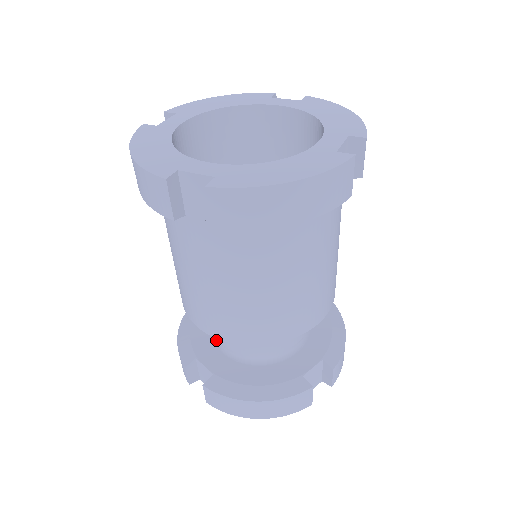
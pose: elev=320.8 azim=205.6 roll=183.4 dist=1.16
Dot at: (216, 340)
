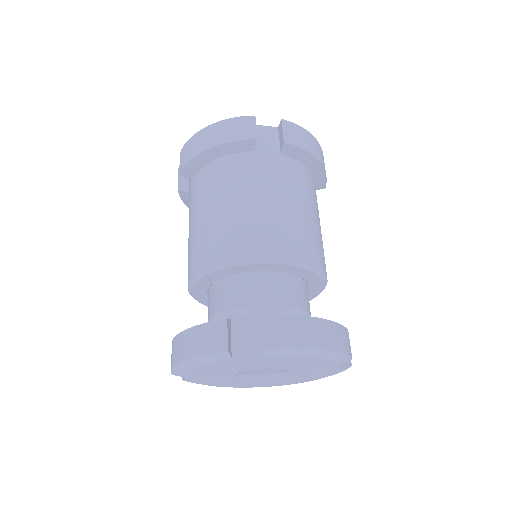
Dot at: occluded
